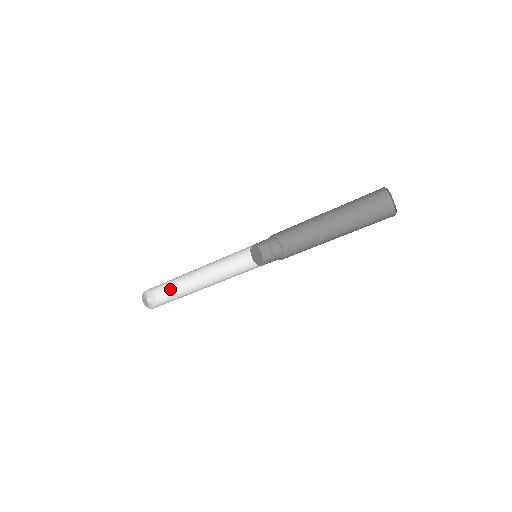
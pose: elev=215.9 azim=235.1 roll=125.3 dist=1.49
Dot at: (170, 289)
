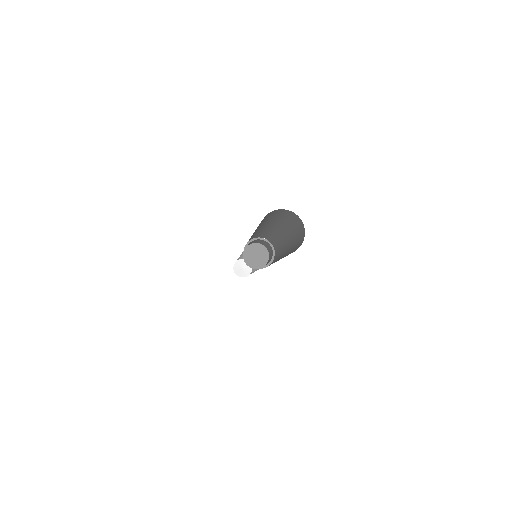
Dot at: occluded
